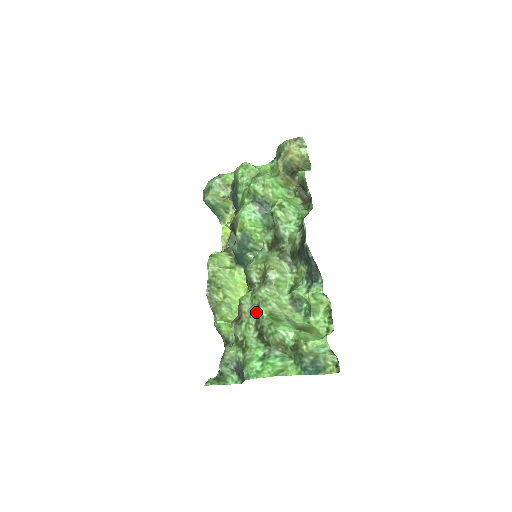
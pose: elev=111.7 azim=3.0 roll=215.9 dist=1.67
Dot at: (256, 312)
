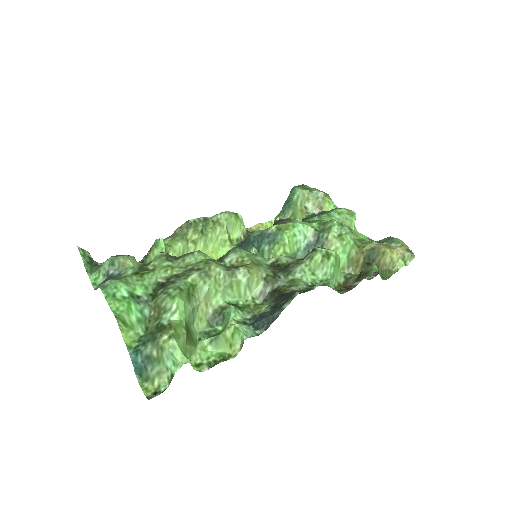
Dot at: (189, 270)
